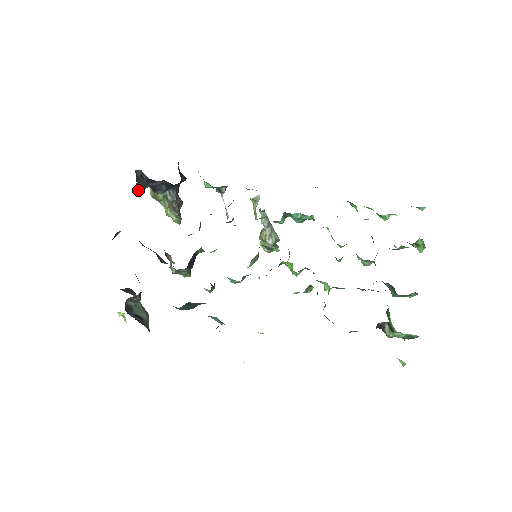
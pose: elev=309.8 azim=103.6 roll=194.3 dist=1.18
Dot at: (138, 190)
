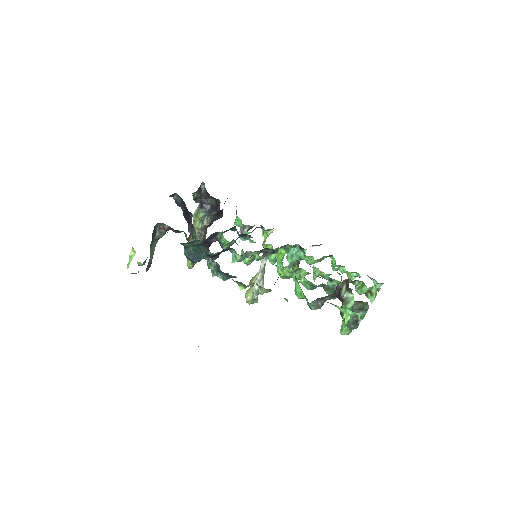
Dot at: (194, 196)
